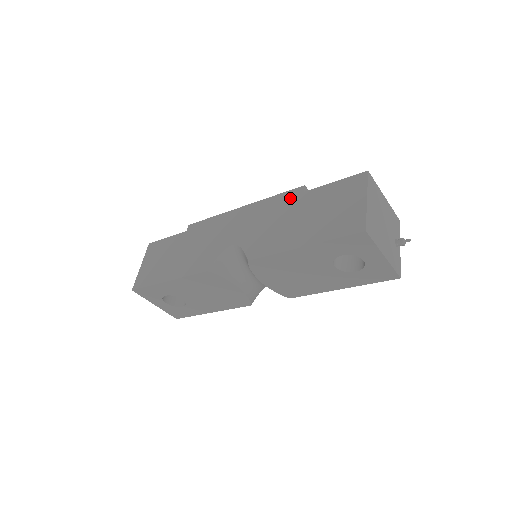
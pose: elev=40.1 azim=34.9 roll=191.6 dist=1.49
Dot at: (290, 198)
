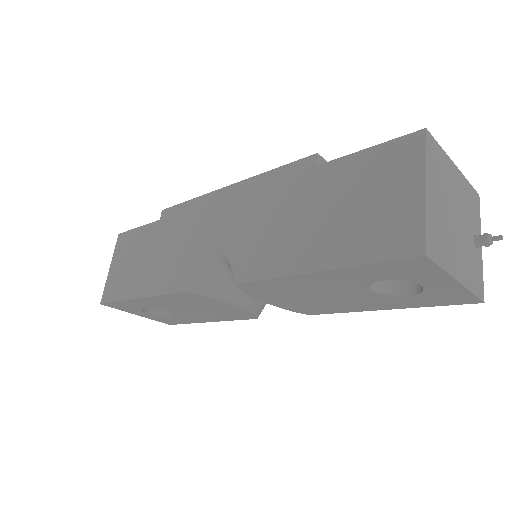
Dot at: (295, 176)
